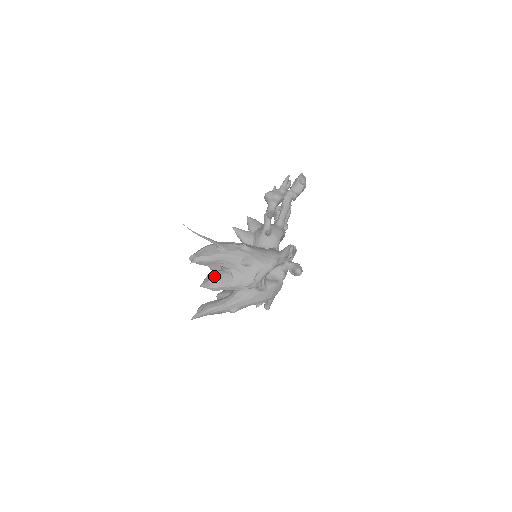
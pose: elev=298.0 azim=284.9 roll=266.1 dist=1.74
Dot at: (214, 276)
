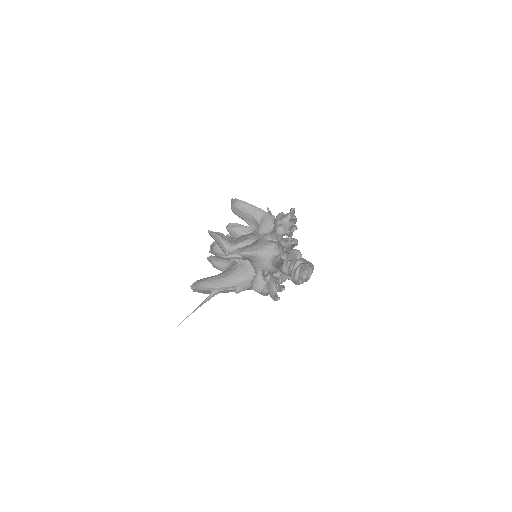
Dot at: occluded
